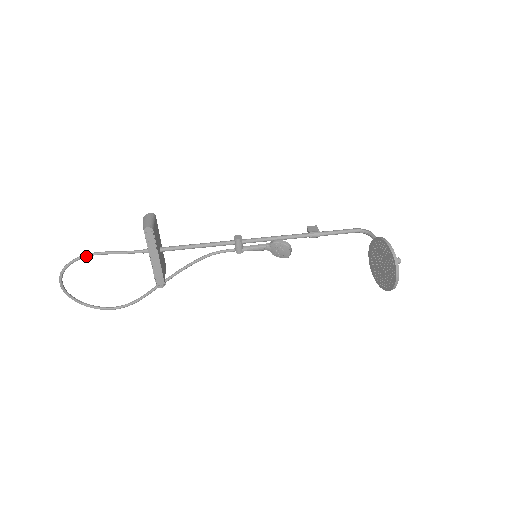
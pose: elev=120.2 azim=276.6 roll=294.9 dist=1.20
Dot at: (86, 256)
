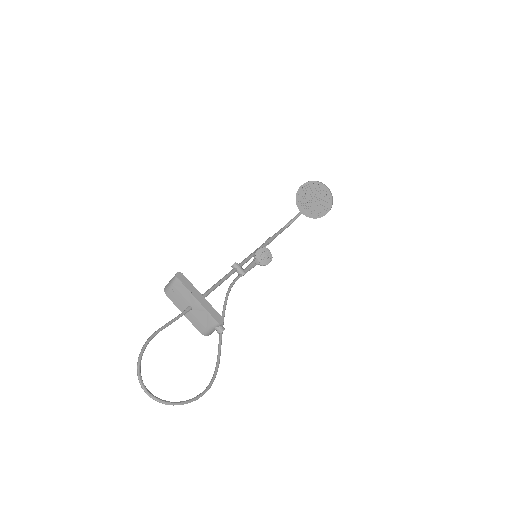
Dot at: (148, 340)
